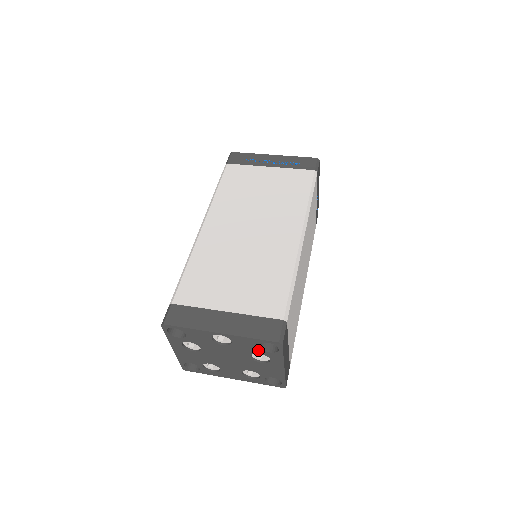
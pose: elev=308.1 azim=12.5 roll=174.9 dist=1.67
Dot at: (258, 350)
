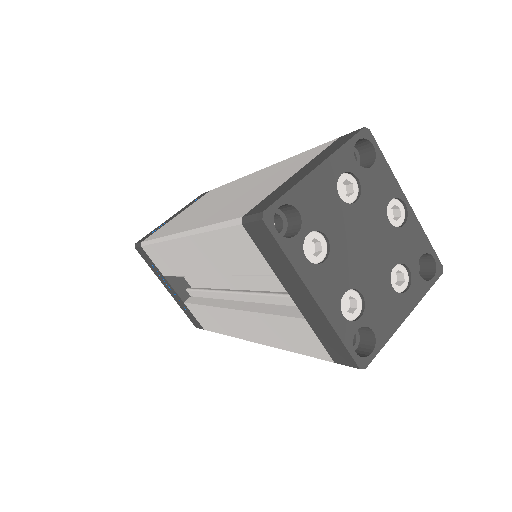
Dot at: (413, 262)
